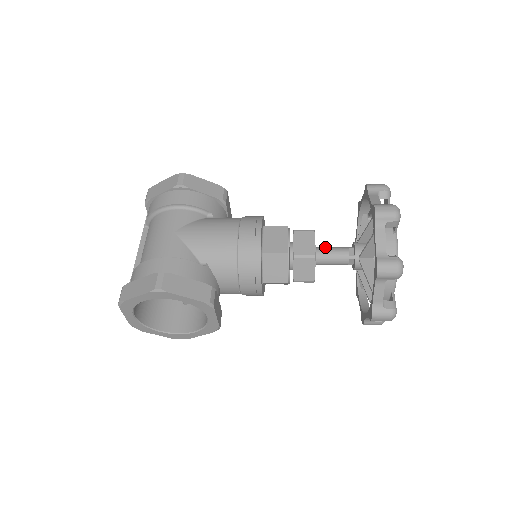
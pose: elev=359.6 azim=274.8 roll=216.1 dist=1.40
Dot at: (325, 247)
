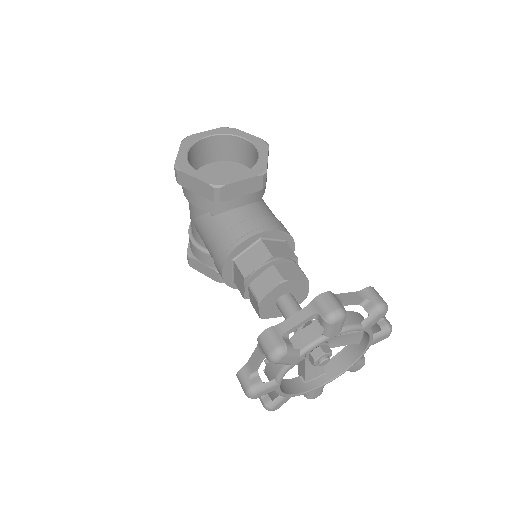
Dot at: (283, 307)
